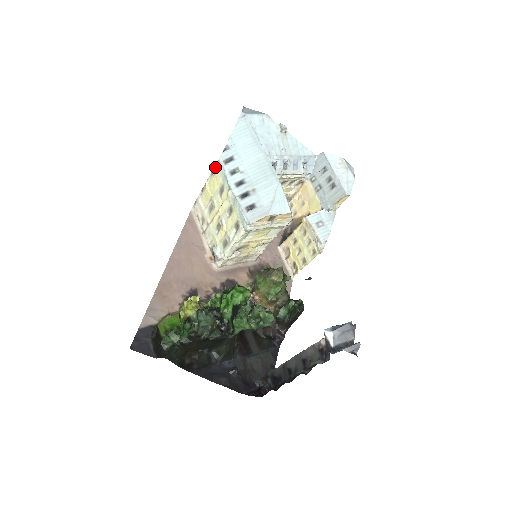
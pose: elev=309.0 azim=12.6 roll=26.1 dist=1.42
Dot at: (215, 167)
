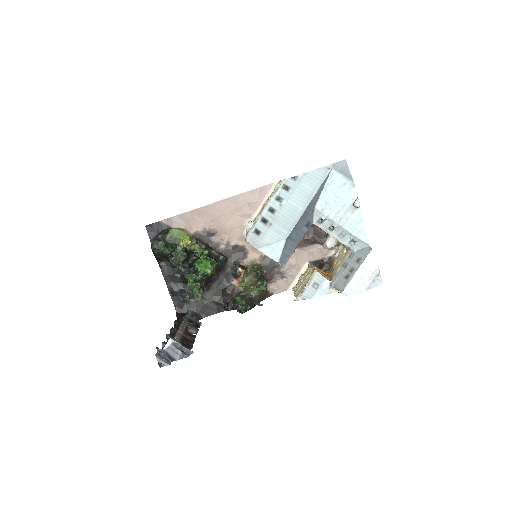
Dot at: occluded
